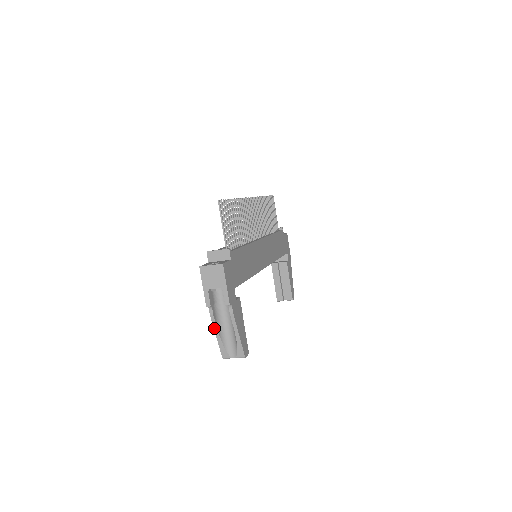
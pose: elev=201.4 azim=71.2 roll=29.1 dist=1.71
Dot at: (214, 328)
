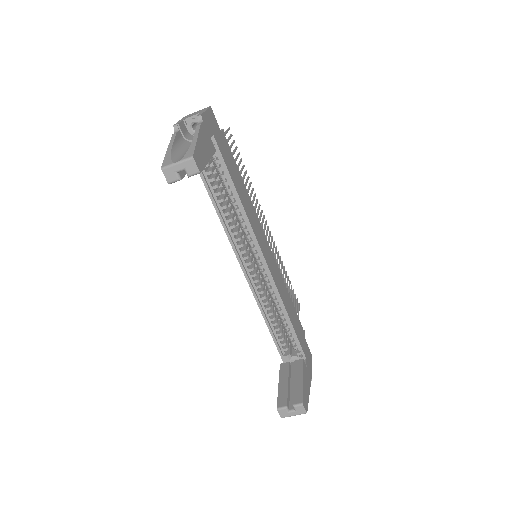
Dot at: (170, 143)
